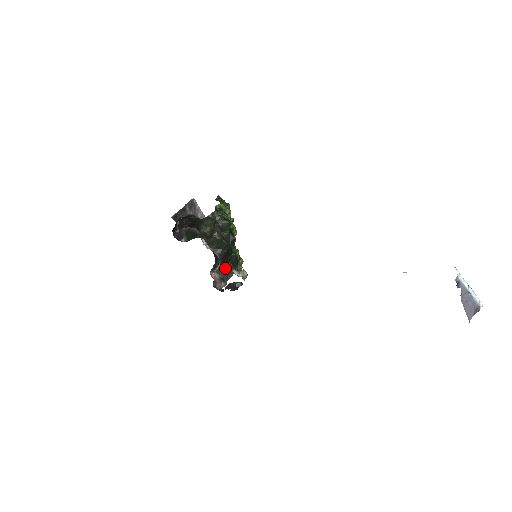
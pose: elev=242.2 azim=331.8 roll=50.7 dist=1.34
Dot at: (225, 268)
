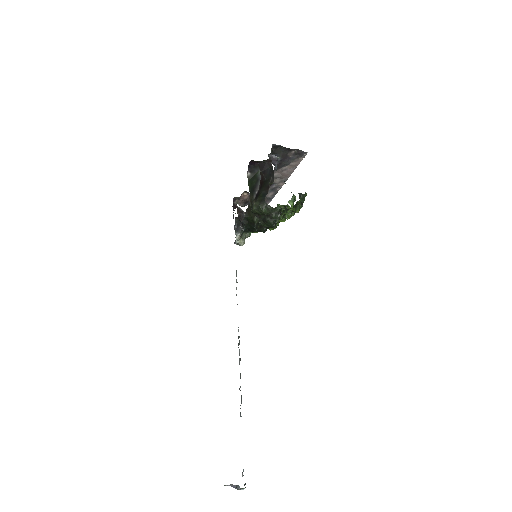
Dot at: (239, 224)
